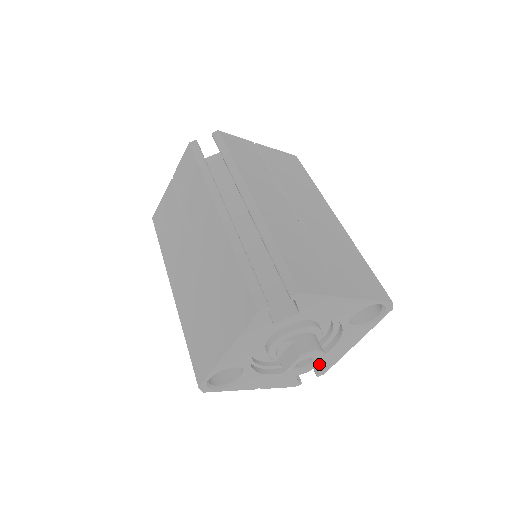
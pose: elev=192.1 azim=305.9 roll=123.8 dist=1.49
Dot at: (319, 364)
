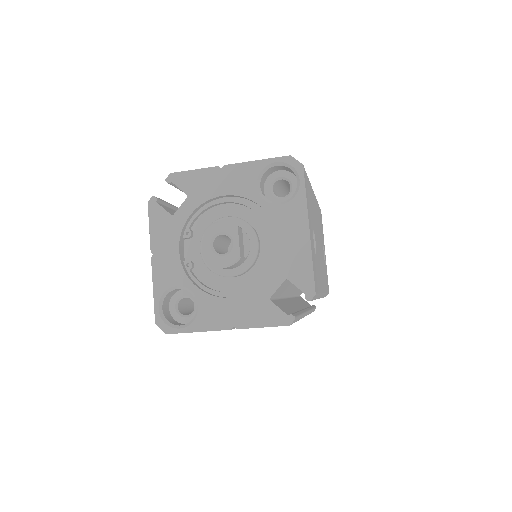
Dot at: (287, 274)
